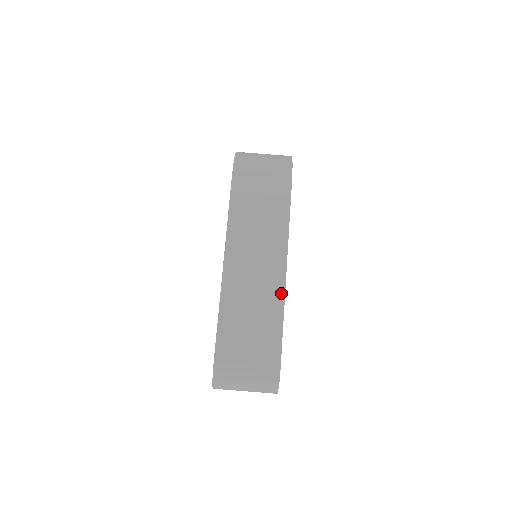
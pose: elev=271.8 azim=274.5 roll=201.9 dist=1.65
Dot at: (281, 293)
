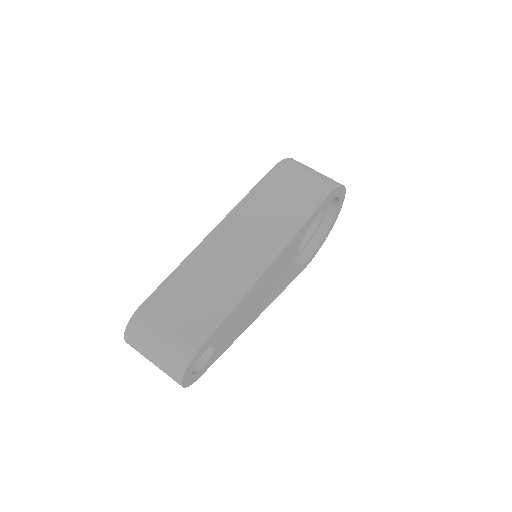
Dot at: (250, 283)
